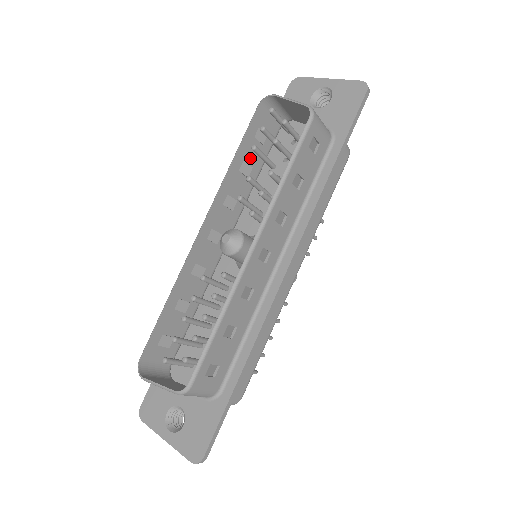
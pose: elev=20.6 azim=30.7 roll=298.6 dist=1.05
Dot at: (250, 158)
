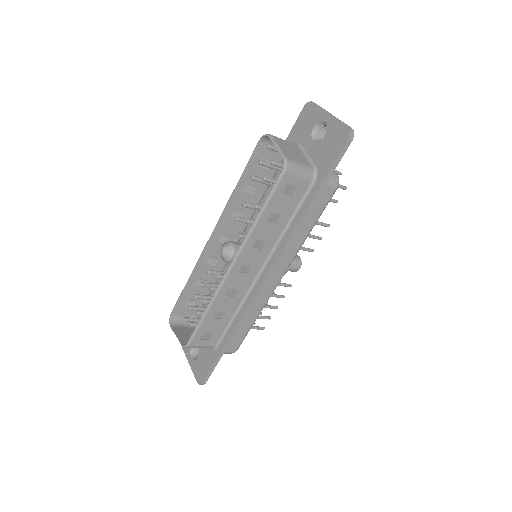
Dot at: (255, 181)
